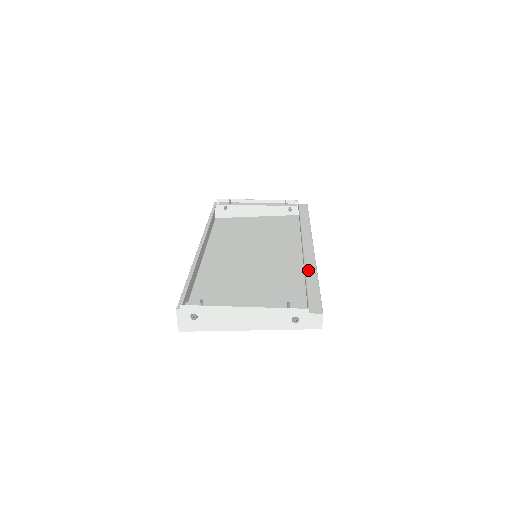
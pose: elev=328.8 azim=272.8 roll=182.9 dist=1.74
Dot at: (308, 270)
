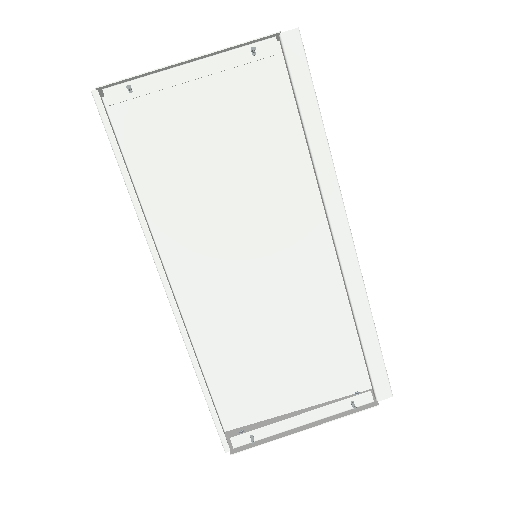
Dot at: (357, 309)
